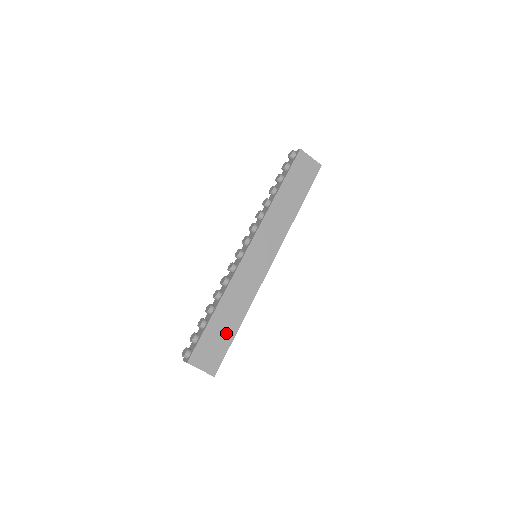
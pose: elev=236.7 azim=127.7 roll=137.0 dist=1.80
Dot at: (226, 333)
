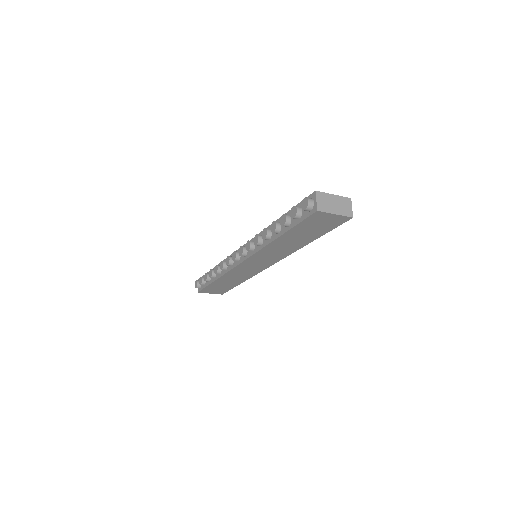
Dot at: (228, 285)
